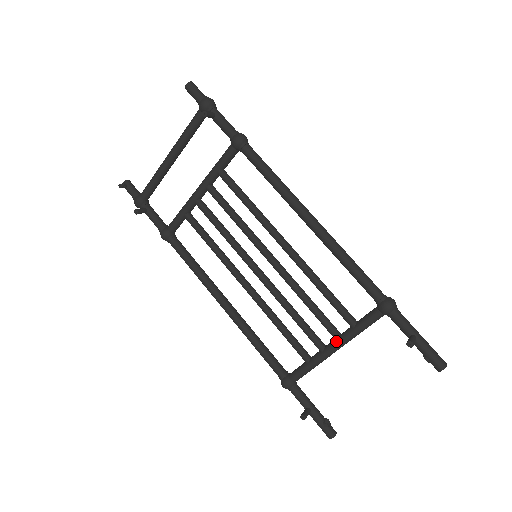
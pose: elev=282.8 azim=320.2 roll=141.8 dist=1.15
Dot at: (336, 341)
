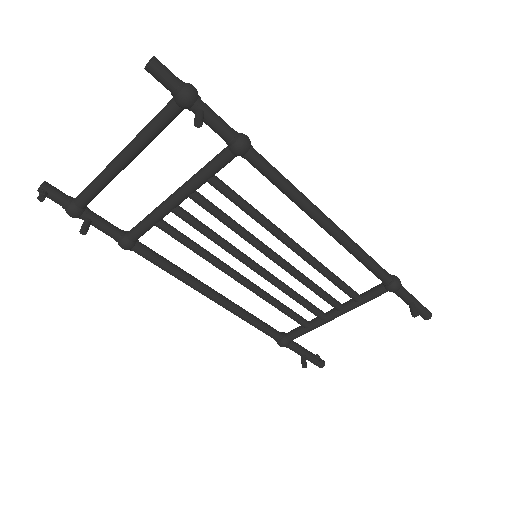
Dot at: (339, 312)
